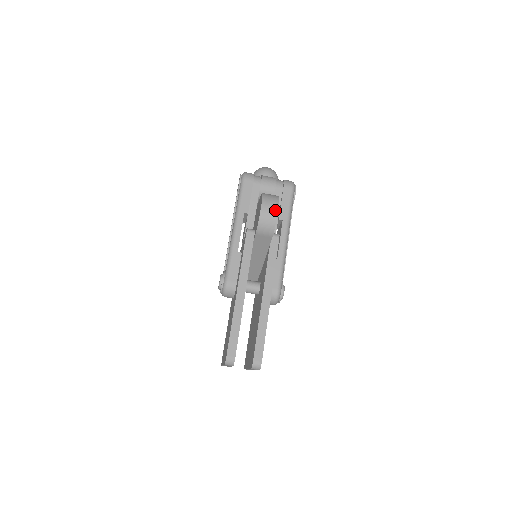
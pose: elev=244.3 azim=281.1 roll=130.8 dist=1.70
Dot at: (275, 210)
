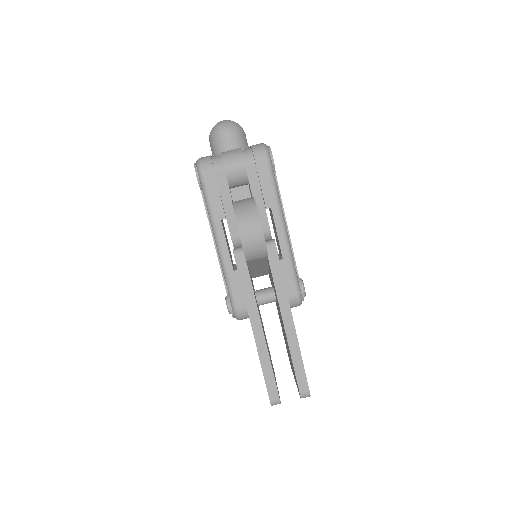
Dot at: (258, 231)
